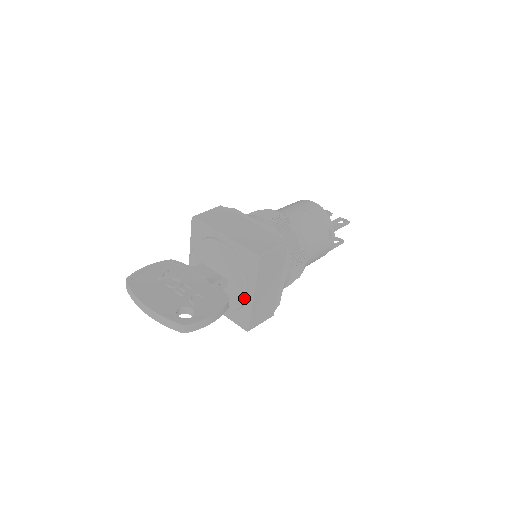
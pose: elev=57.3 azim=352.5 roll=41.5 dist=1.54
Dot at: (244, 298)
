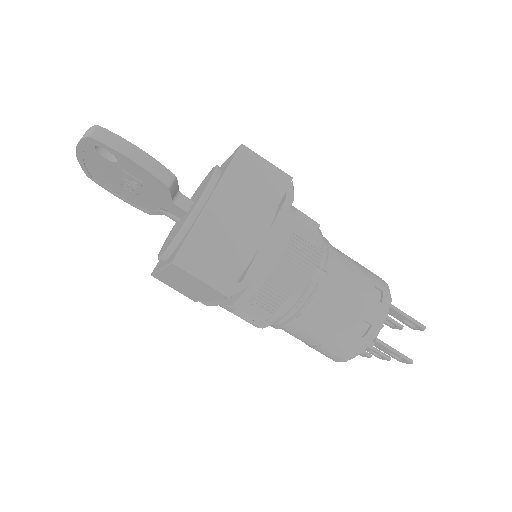
Dot at: (197, 204)
